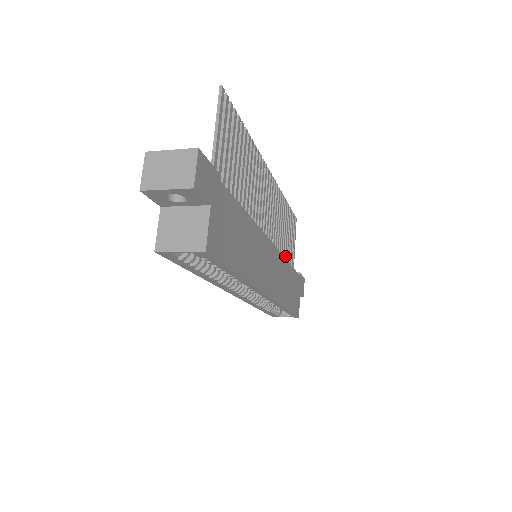
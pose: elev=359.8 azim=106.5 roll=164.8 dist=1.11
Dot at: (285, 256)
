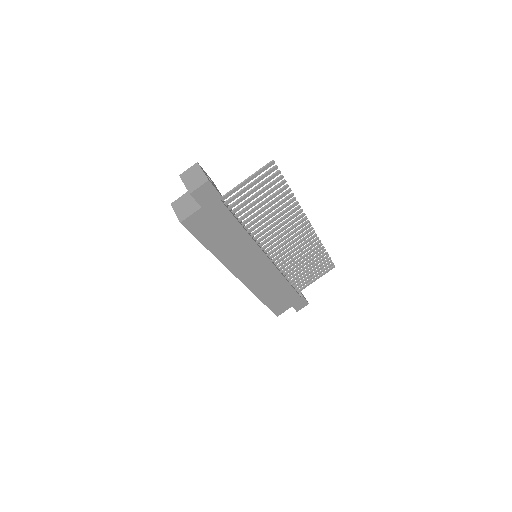
Dot at: (293, 276)
